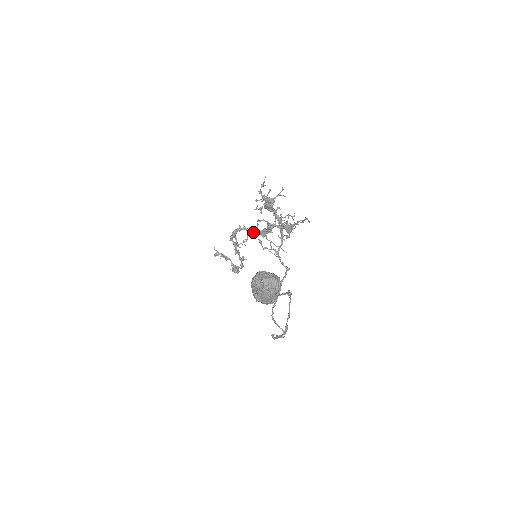
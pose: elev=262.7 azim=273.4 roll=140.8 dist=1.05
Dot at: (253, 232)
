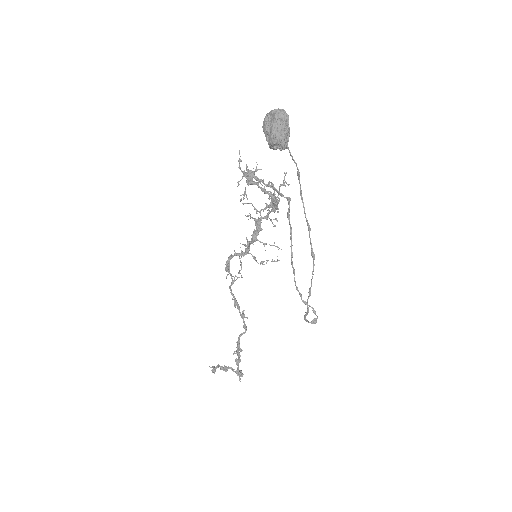
Dot at: (245, 248)
